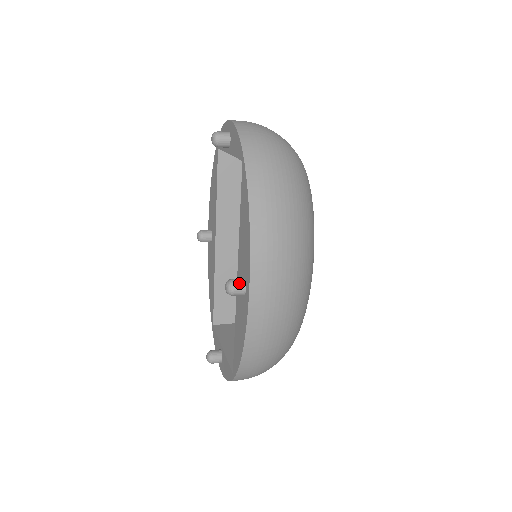
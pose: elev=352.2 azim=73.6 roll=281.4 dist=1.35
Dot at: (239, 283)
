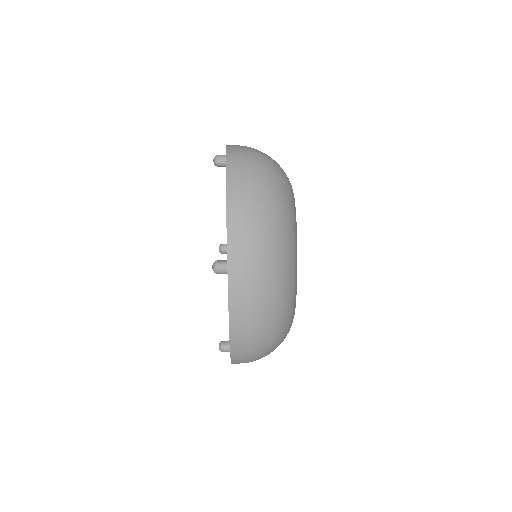
Dot at: (222, 263)
